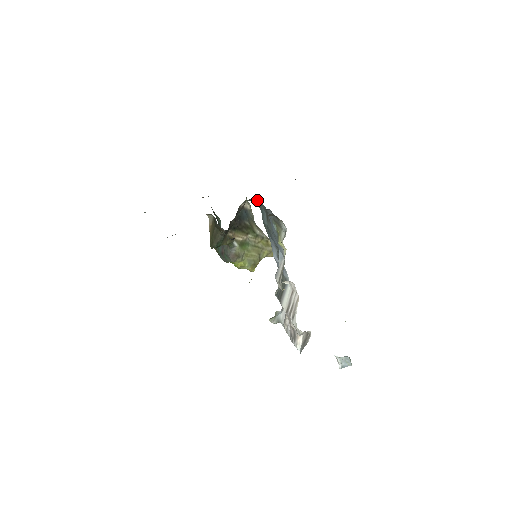
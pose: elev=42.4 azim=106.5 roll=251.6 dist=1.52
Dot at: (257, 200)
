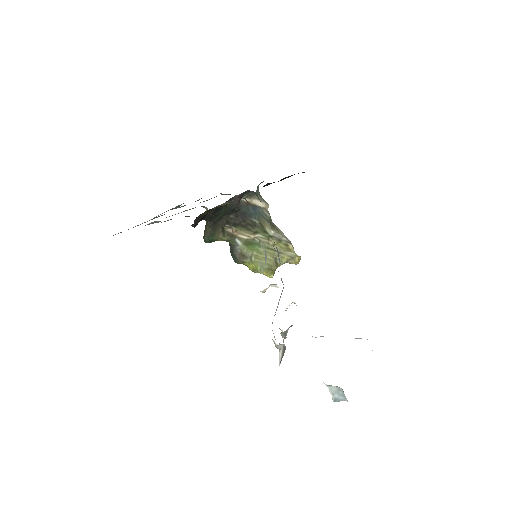
Dot at: (257, 194)
